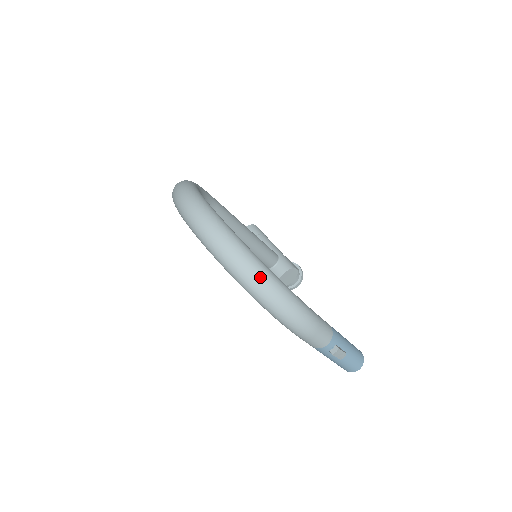
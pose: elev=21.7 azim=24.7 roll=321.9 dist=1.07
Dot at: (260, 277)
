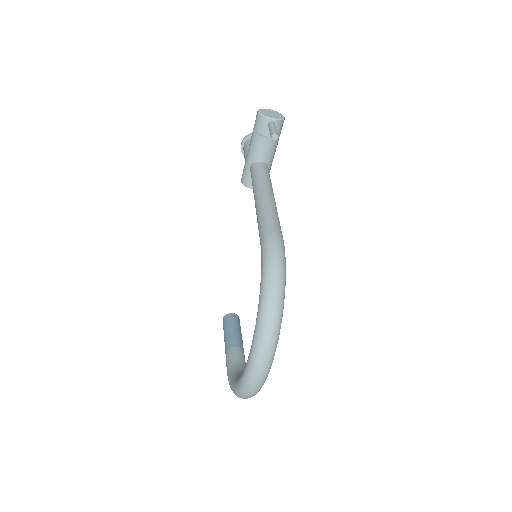
Dot at: occluded
